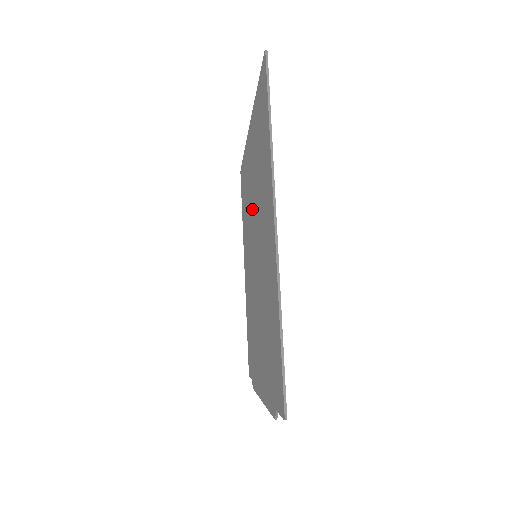
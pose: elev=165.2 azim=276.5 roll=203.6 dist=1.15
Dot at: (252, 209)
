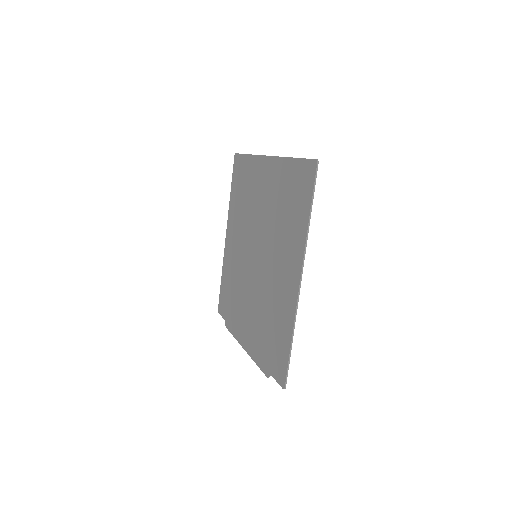
Dot at: (258, 220)
